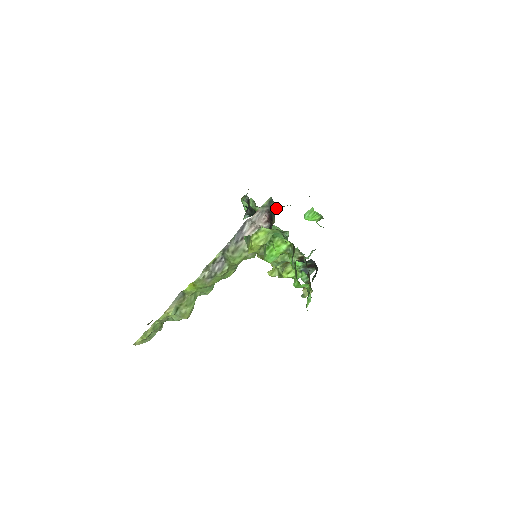
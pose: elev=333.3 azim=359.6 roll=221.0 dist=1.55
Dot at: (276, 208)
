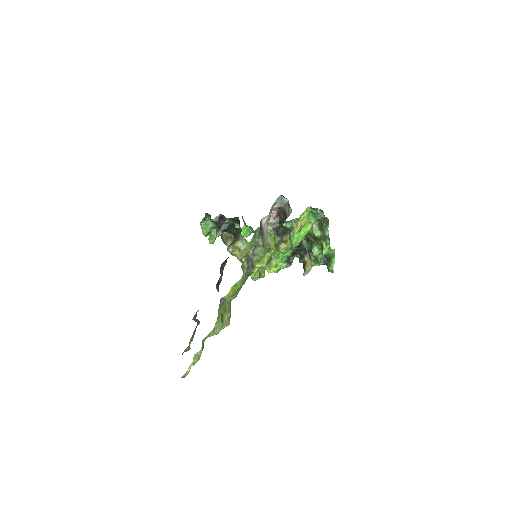
Dot at: (288, 202)
